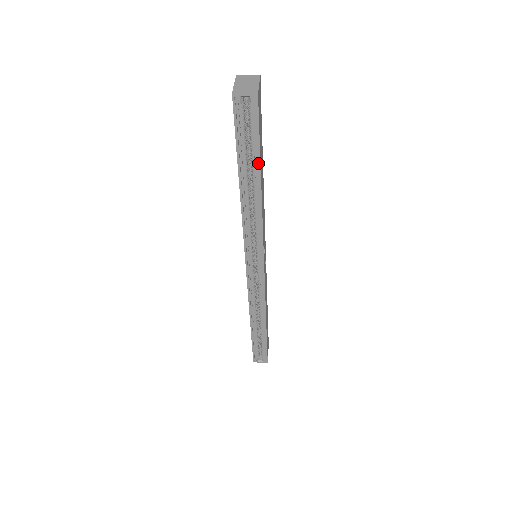
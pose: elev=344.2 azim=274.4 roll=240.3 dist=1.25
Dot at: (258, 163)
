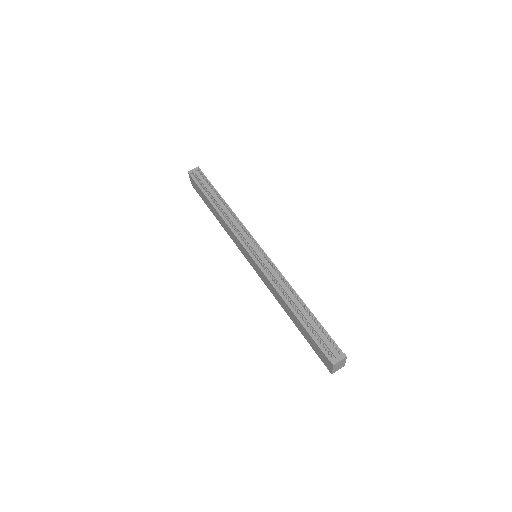
Dot at: occluded
